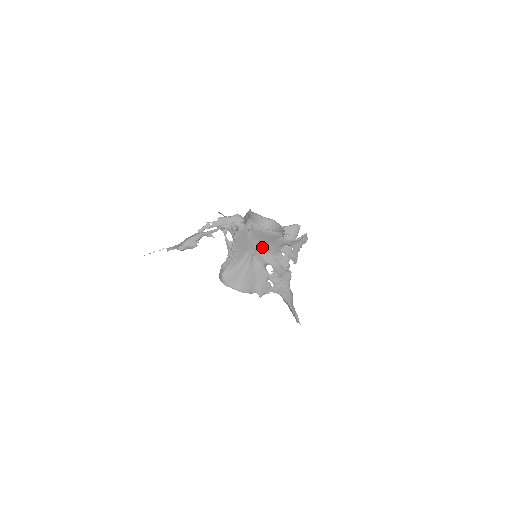
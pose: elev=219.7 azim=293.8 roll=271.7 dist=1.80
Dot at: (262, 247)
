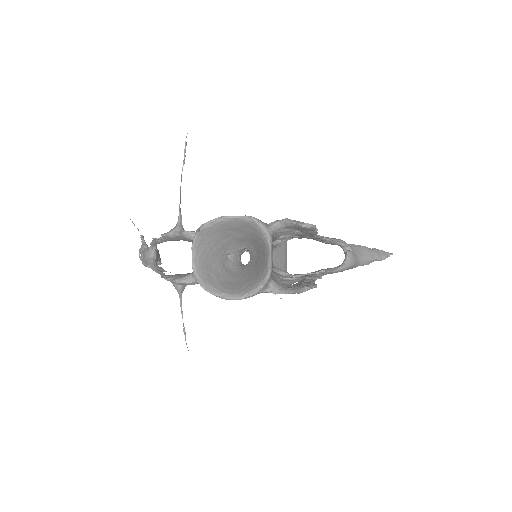
Dot at: occluded
